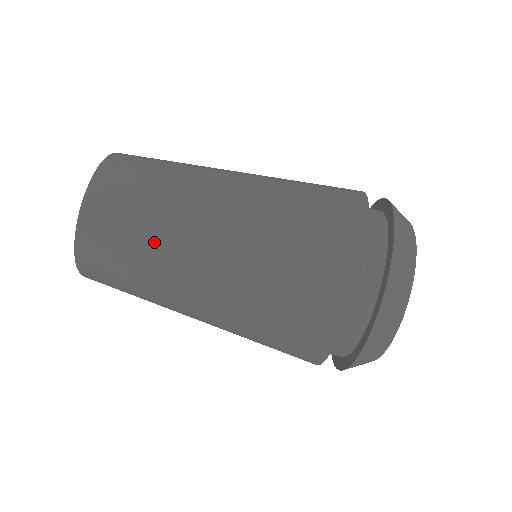
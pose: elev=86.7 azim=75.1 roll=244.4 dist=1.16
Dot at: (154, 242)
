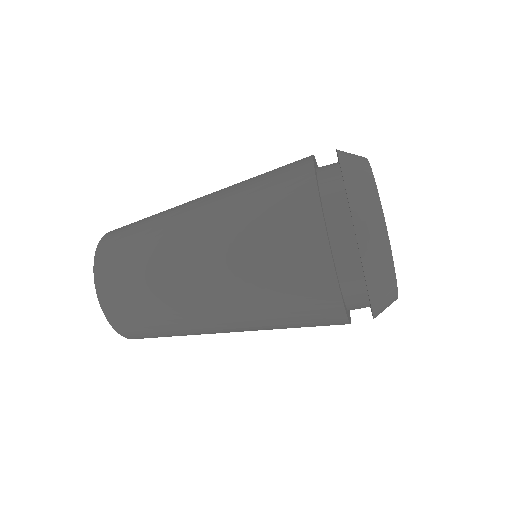
Dot at: (175, 326)
